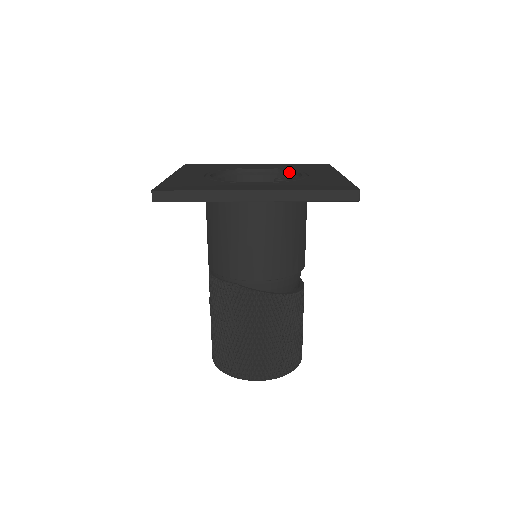
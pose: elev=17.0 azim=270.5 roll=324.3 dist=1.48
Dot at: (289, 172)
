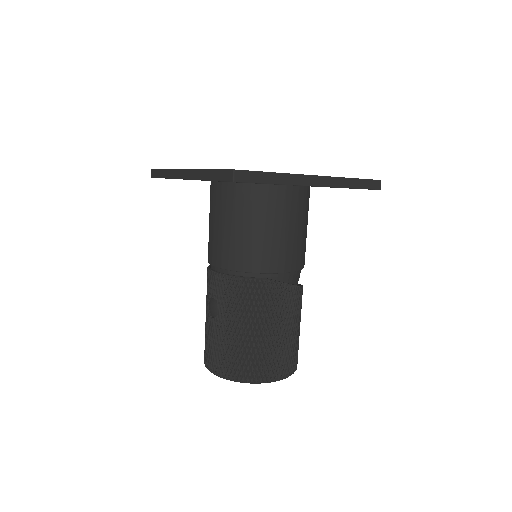
Dot at: occluded
